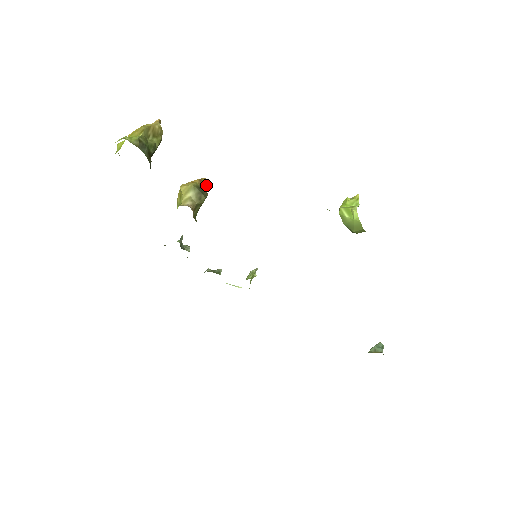
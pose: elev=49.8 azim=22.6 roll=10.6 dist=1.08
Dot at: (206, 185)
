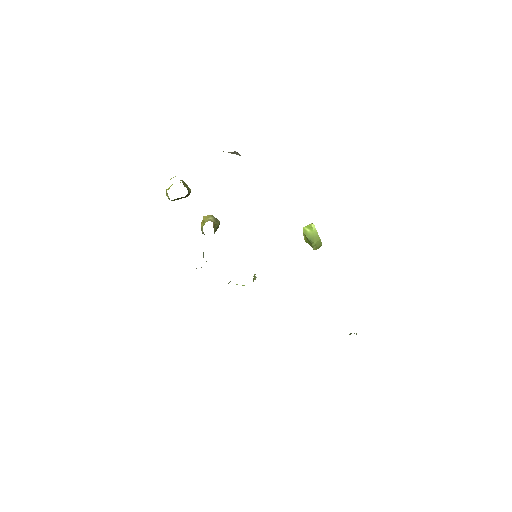
Dot at: occluded
